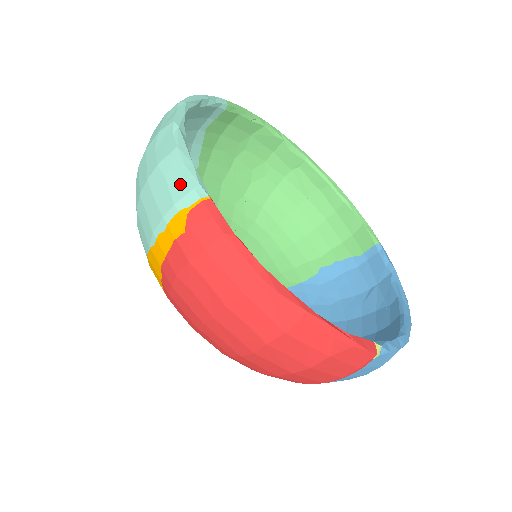
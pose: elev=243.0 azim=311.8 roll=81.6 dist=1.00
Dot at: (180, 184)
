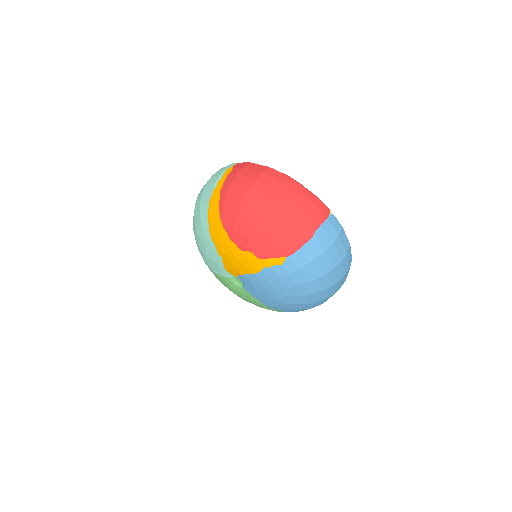
Dot at: occluded
